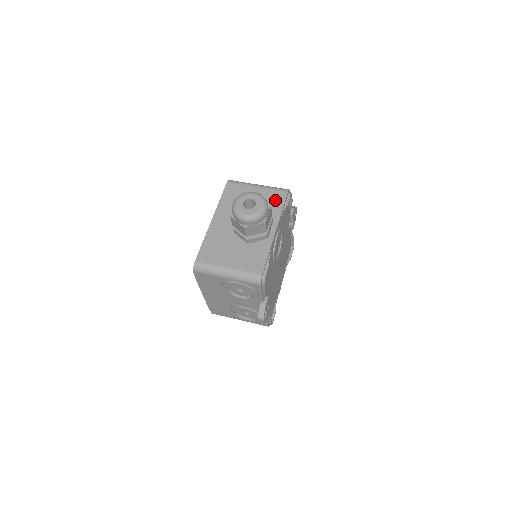
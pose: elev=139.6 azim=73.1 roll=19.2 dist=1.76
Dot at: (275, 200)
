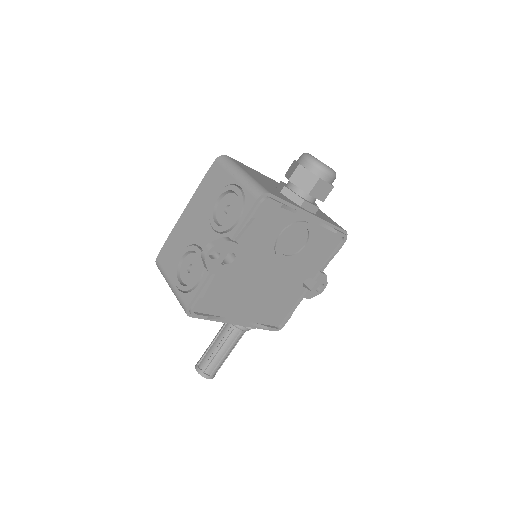
Dot at: (330, 220)
